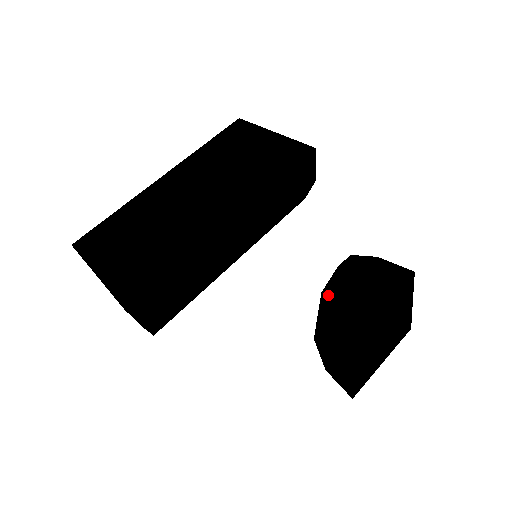
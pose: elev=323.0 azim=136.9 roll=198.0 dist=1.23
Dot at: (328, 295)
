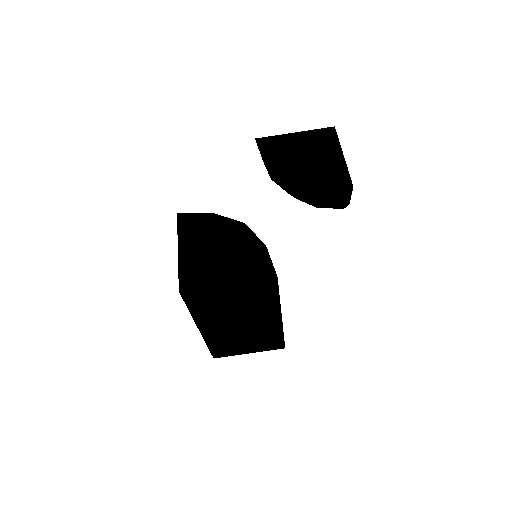
Dot at: occluded
